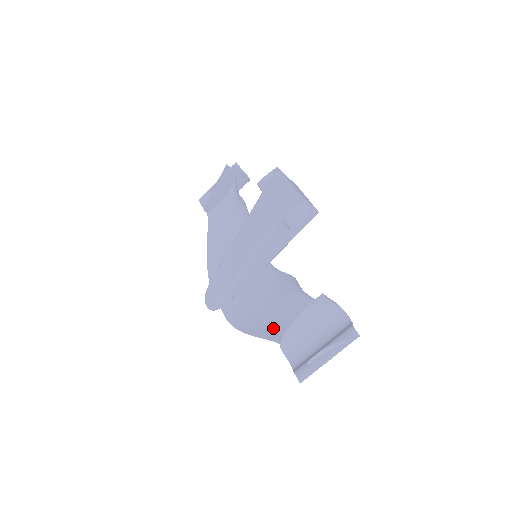
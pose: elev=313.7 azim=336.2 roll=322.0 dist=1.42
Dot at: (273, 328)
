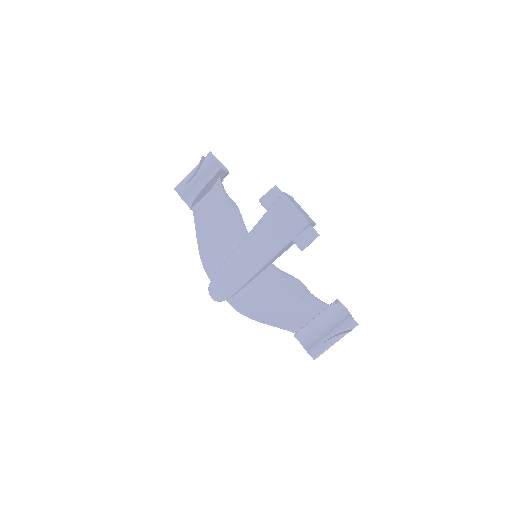
Dot at: (283, 318)
